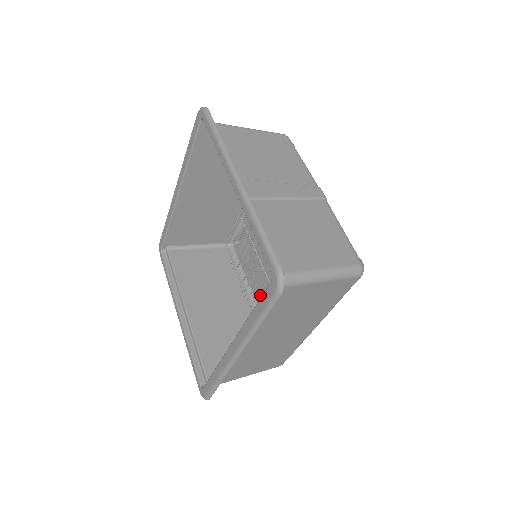
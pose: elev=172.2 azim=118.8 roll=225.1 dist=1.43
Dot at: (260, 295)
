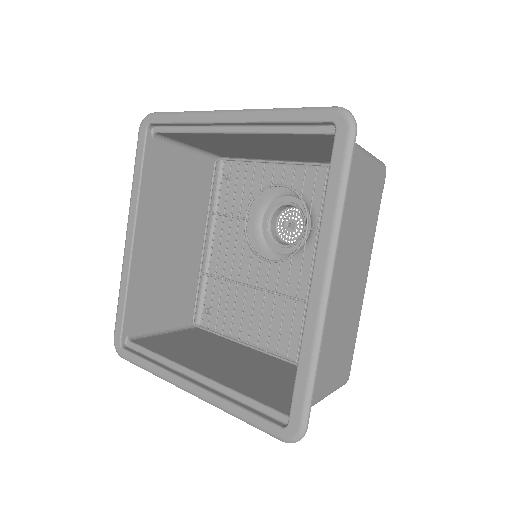
Dot at: occluded
